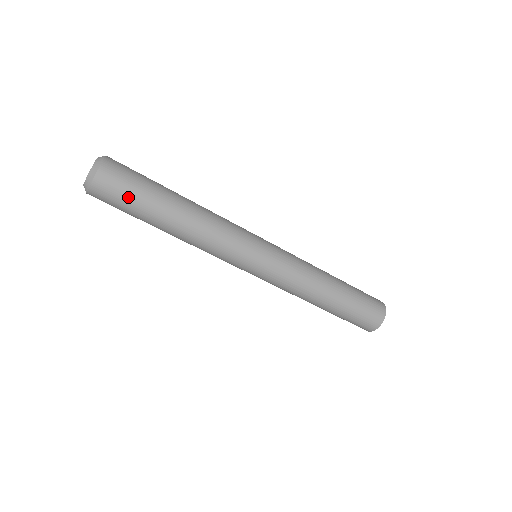
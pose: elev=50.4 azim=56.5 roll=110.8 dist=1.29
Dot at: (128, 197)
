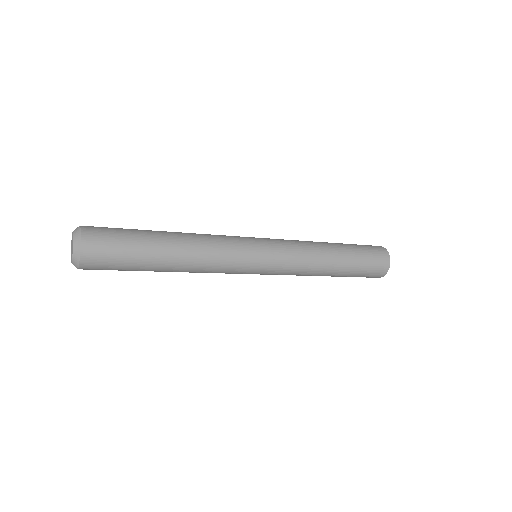
Dot at: occluded
